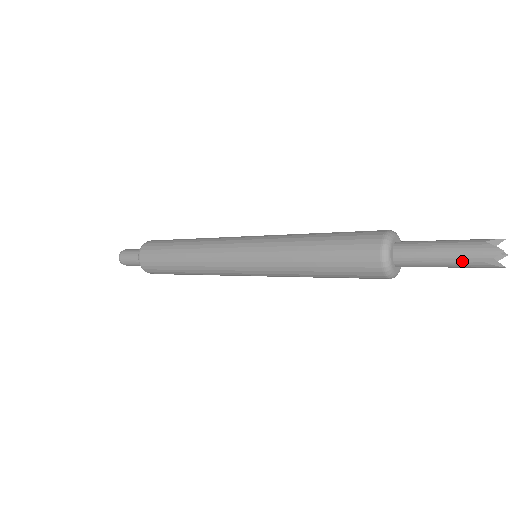
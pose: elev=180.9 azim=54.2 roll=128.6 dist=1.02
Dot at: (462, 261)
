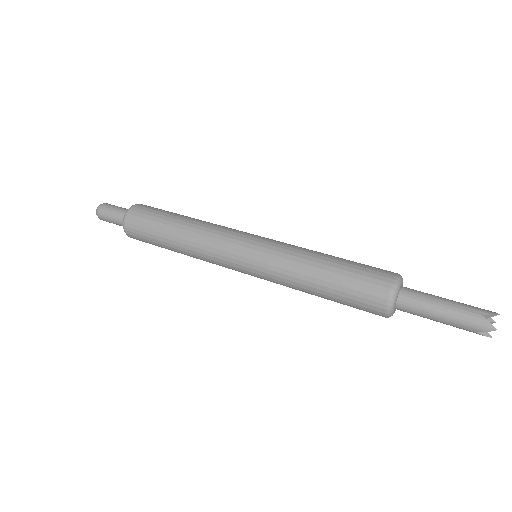
Dot at: (458, 326)
